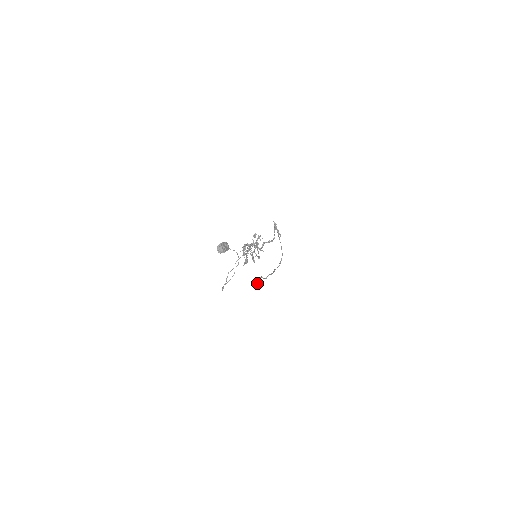
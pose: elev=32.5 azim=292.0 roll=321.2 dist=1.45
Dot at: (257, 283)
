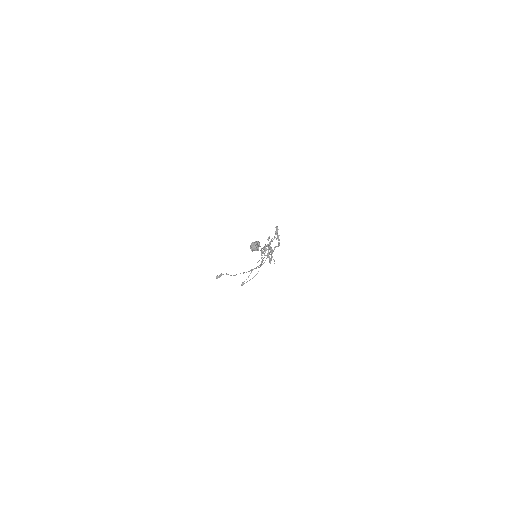
Dot at: (217, 278)
